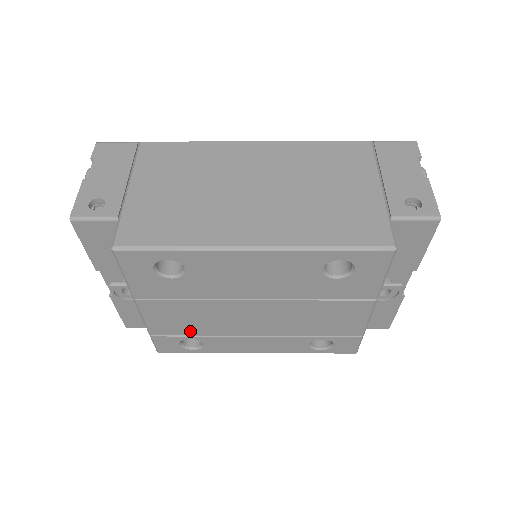
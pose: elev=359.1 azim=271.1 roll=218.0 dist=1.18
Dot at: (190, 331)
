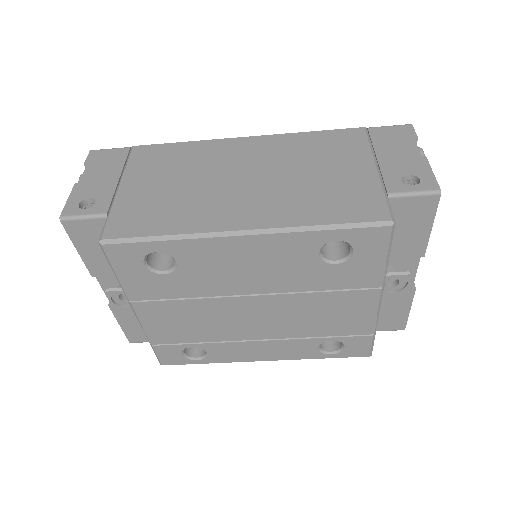
Dot at: (191, 337)
